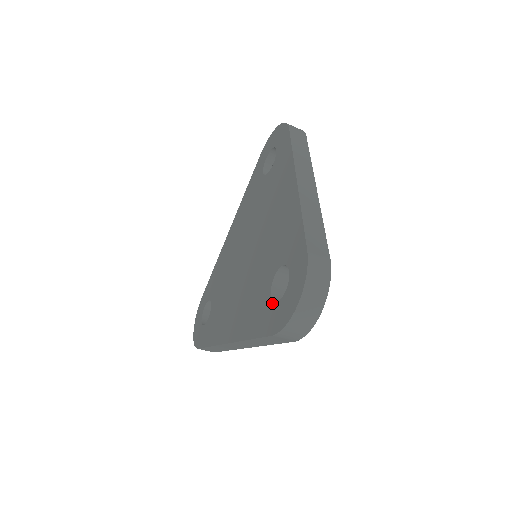
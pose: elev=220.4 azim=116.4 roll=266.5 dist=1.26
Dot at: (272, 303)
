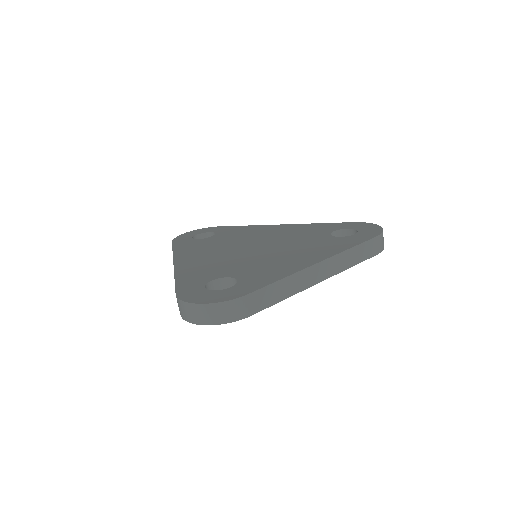
Dot at: (204, 284)
